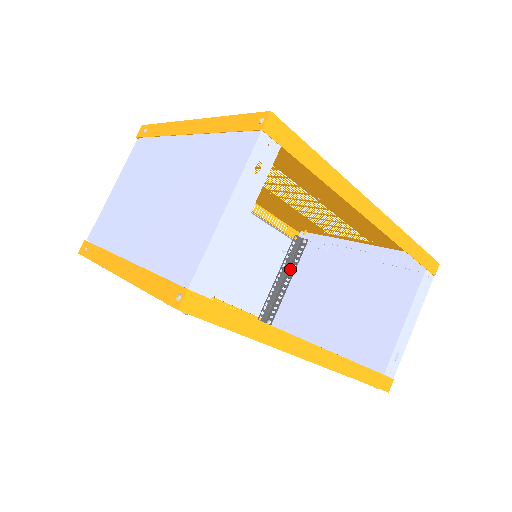
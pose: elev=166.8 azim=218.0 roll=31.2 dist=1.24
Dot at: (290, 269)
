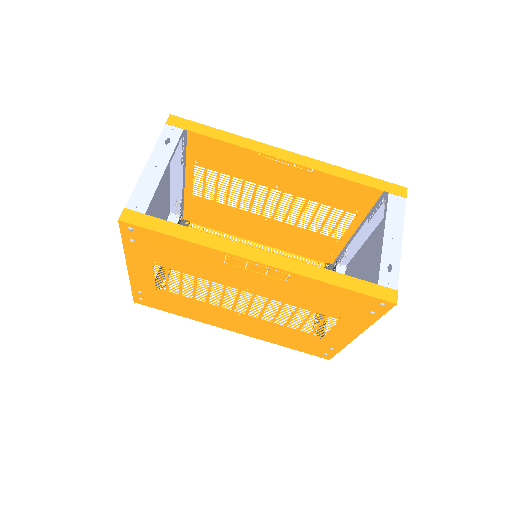
Dot at: occluded
